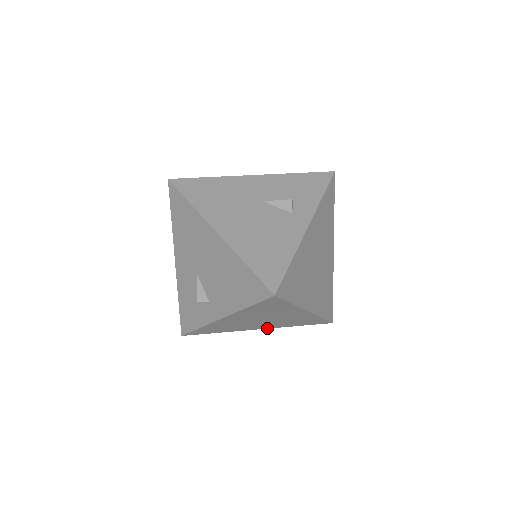
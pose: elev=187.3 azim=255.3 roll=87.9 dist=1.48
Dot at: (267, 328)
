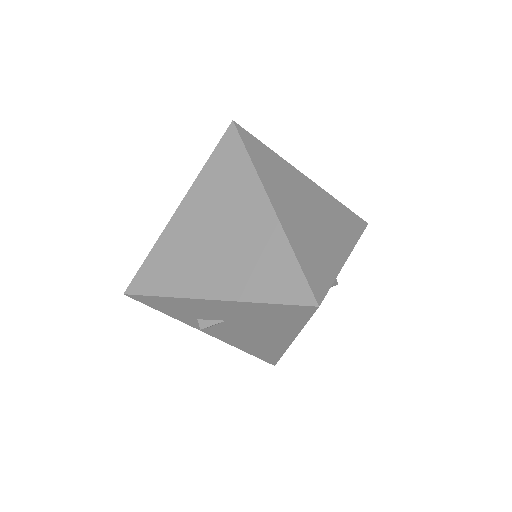
Dot at: (222, 299)
